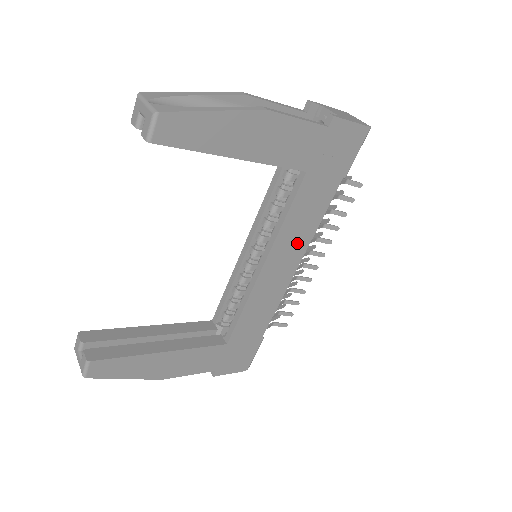
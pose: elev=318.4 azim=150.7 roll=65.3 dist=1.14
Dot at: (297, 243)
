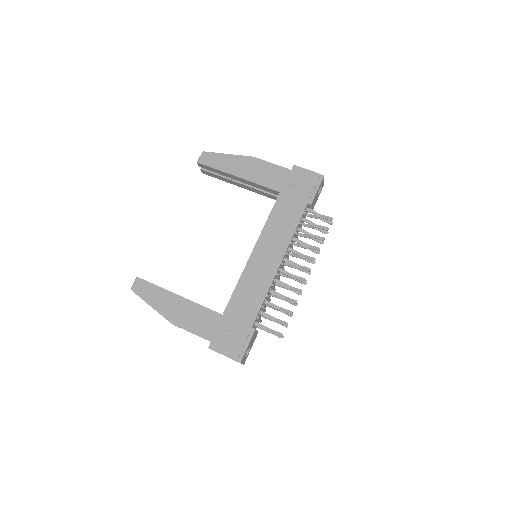
Dot at: (278, 241)
